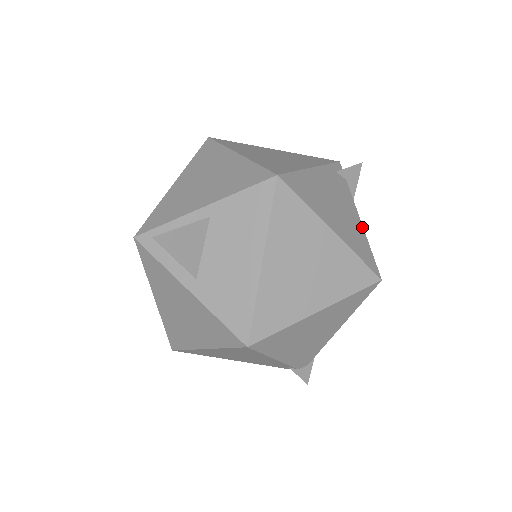
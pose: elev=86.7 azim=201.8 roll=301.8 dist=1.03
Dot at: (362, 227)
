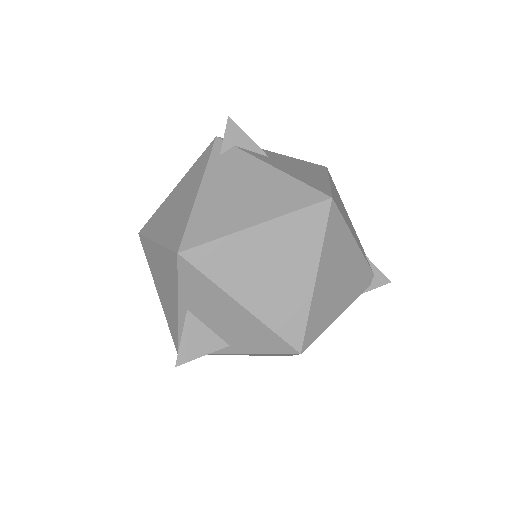
Dot at: (279, 172)
